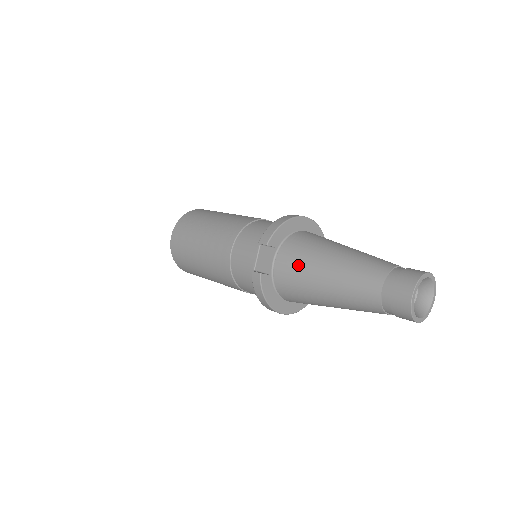
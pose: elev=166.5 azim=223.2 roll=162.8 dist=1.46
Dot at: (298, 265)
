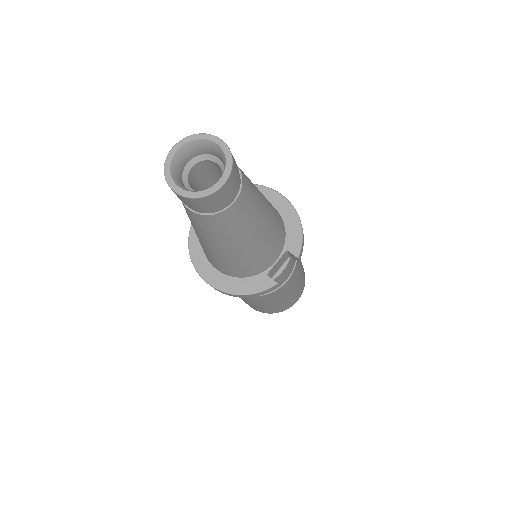
Dot at: occluded
